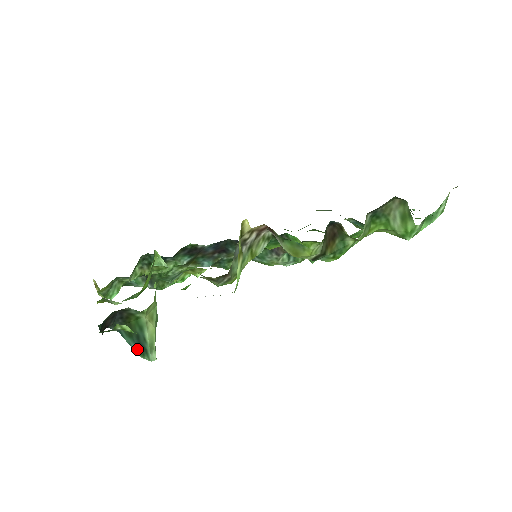
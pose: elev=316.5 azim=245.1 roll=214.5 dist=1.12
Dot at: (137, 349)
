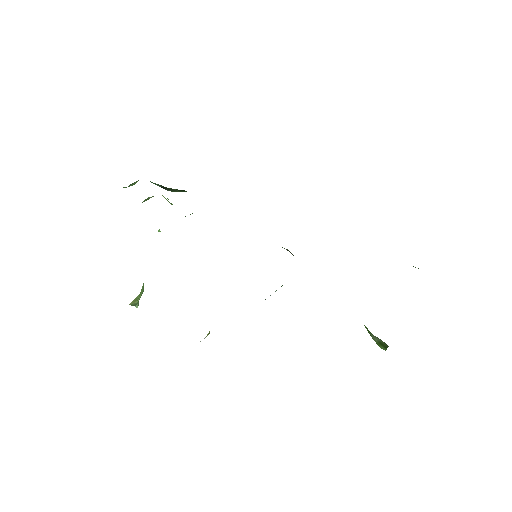
Dot at: occluded
